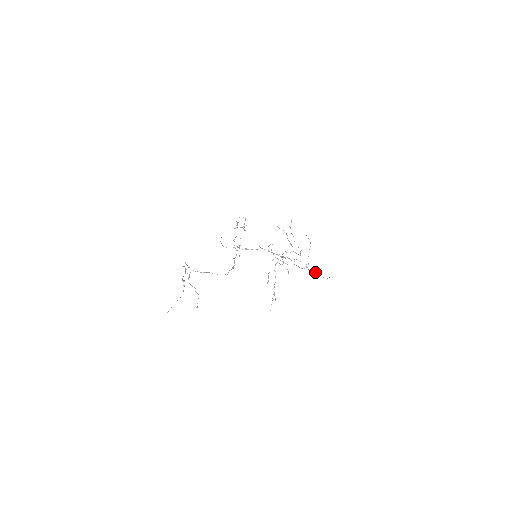
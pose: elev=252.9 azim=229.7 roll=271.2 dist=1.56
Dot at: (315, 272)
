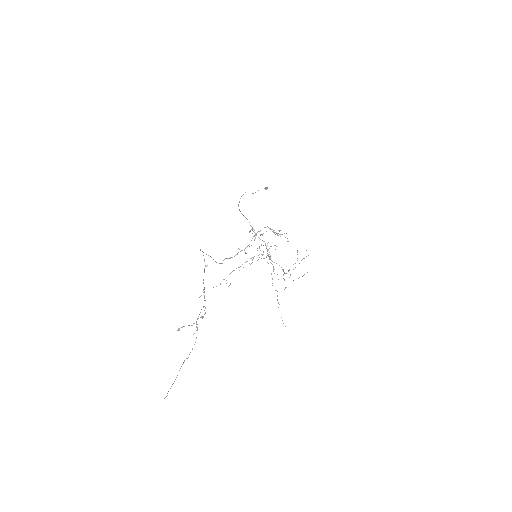
Dot at: occluded
